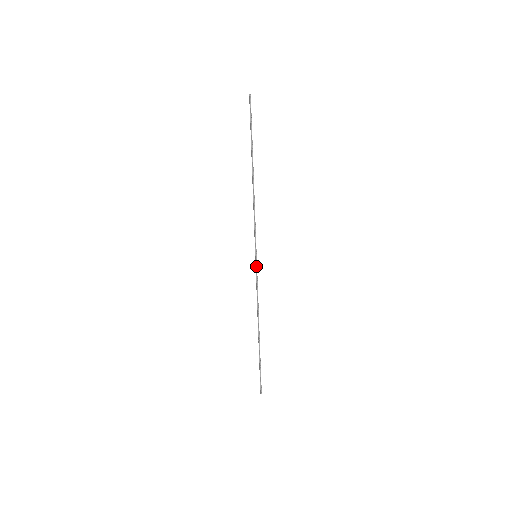
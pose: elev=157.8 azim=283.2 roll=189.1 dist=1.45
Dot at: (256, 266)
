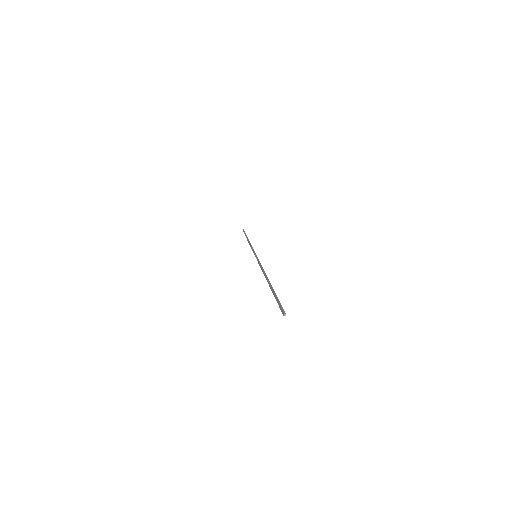
Dot at: (257, 258)
